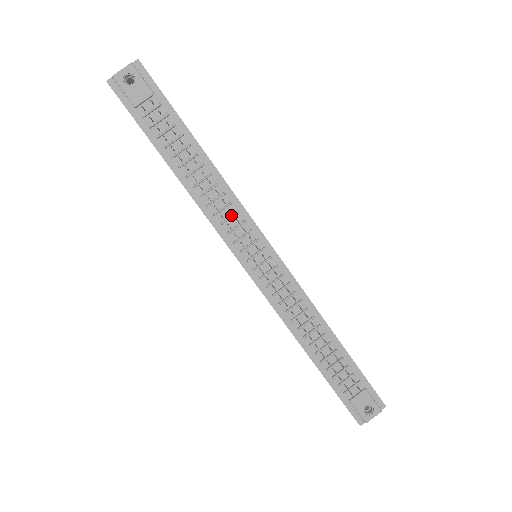
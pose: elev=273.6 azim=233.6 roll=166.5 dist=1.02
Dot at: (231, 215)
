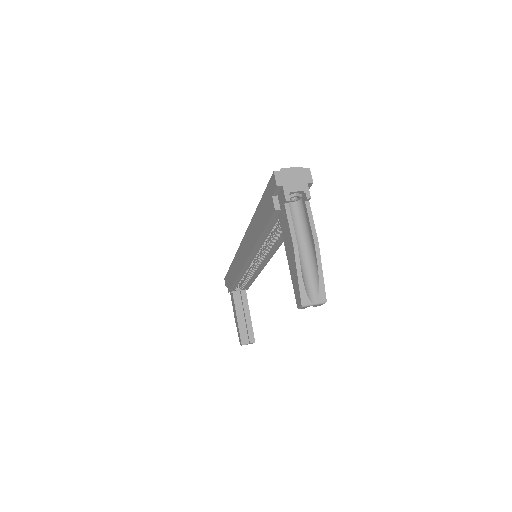
Dot at: occluded
